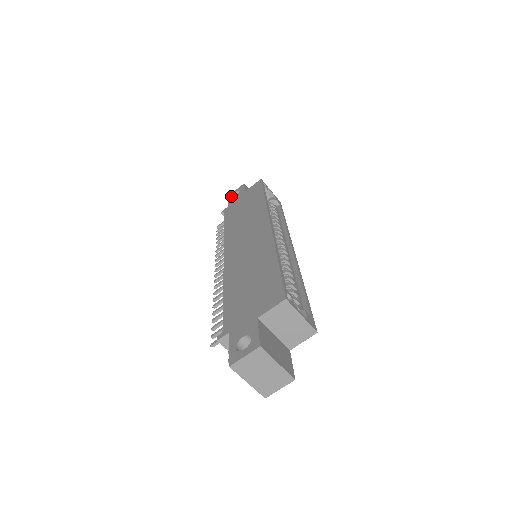
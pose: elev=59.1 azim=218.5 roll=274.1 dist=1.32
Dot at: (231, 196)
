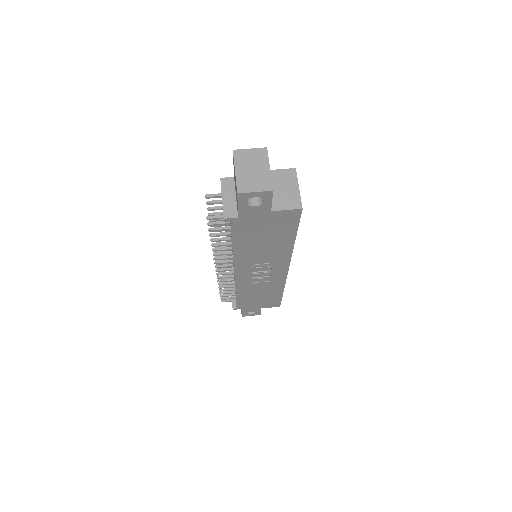
Dot at: occluded
